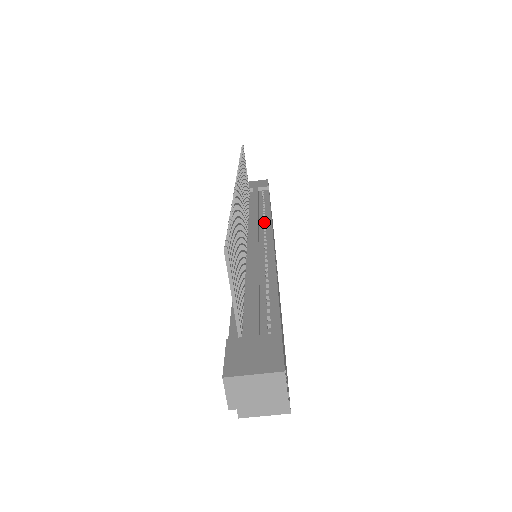
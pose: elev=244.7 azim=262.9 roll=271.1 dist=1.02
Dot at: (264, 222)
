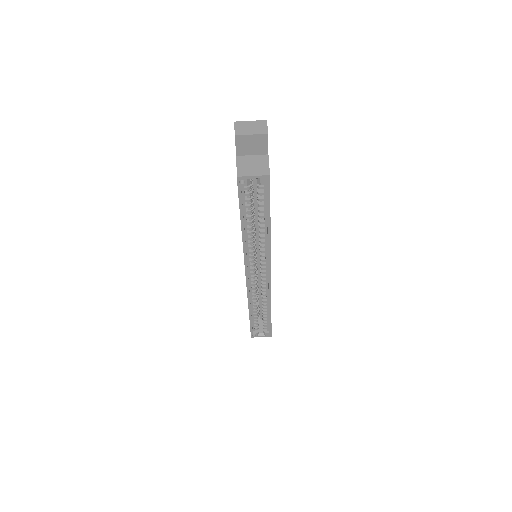
Dot at: occluded
